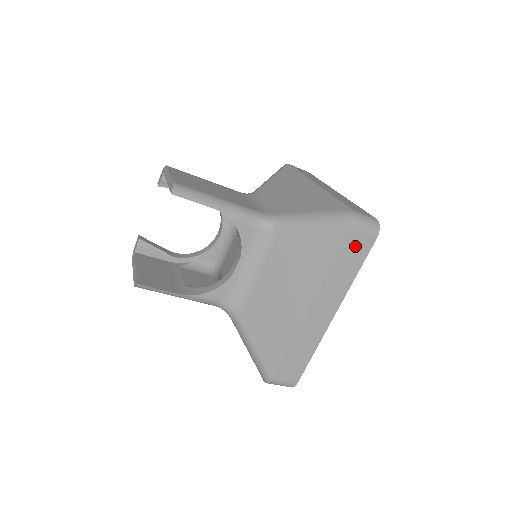
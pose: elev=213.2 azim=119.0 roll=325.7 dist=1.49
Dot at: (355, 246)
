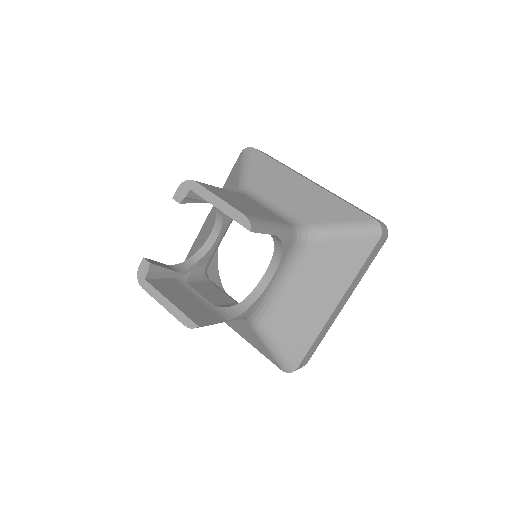
Dot at: (375, 250)
